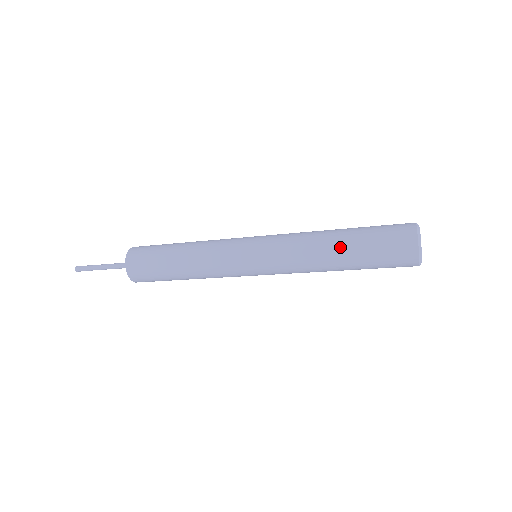
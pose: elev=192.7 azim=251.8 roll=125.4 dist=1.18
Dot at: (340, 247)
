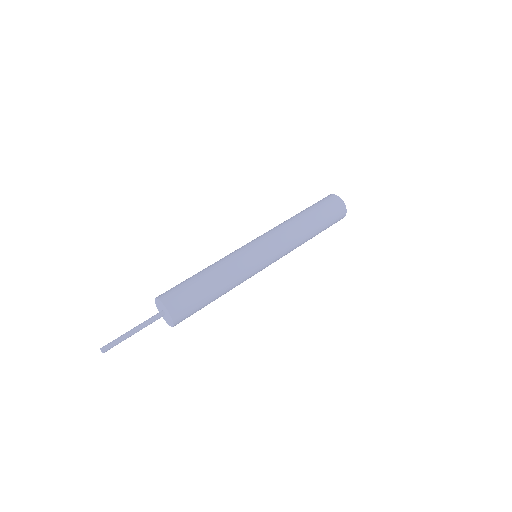
Dot at: occluded
